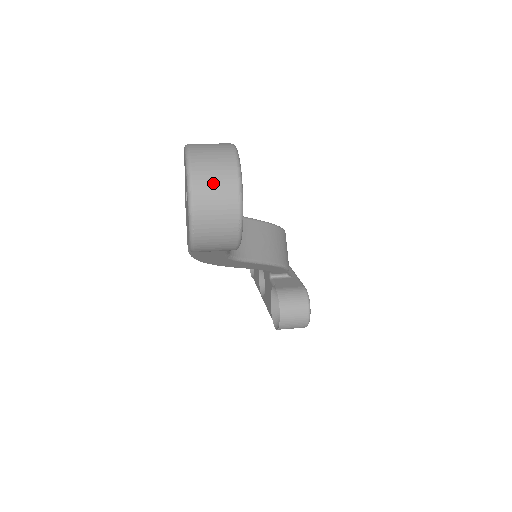
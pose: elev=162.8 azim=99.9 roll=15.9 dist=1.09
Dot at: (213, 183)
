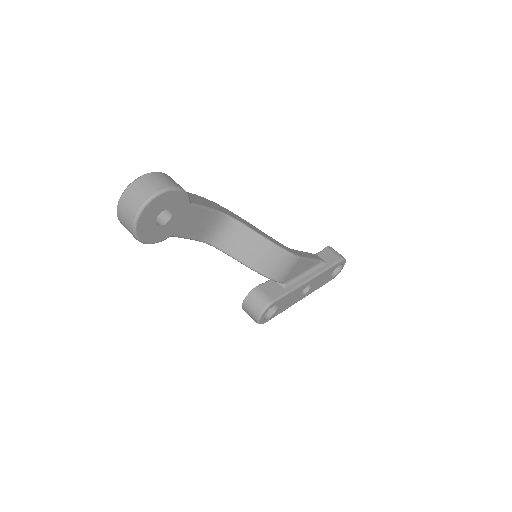
Dot at: (128, 205)
